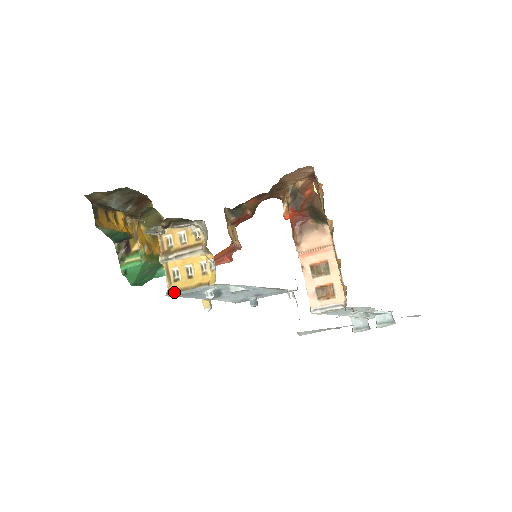
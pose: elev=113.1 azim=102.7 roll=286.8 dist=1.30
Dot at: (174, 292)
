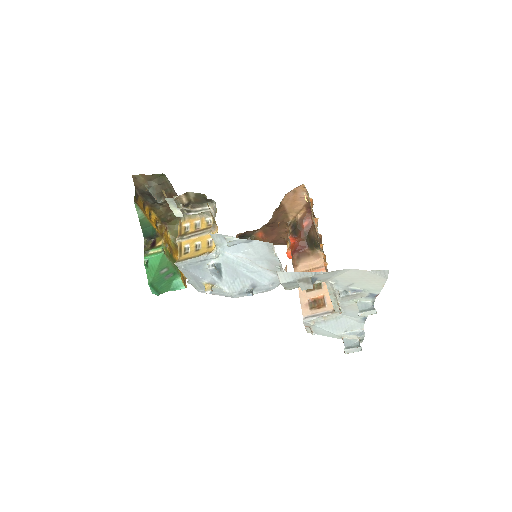
Dot at: (182, 260)
